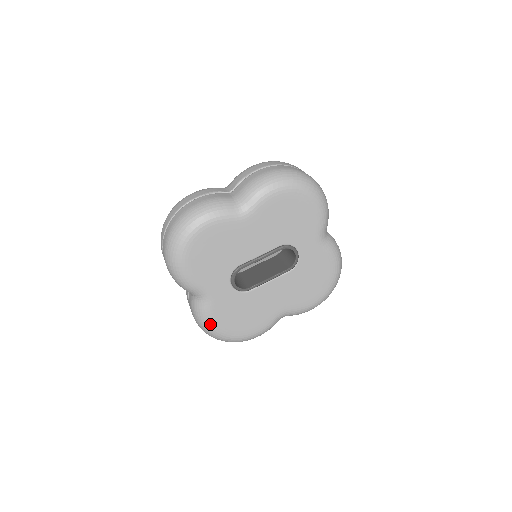
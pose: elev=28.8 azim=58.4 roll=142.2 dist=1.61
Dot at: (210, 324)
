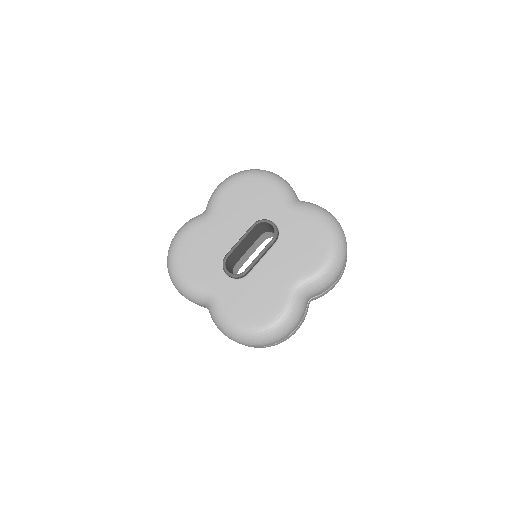
Dot at: (227, 322)
